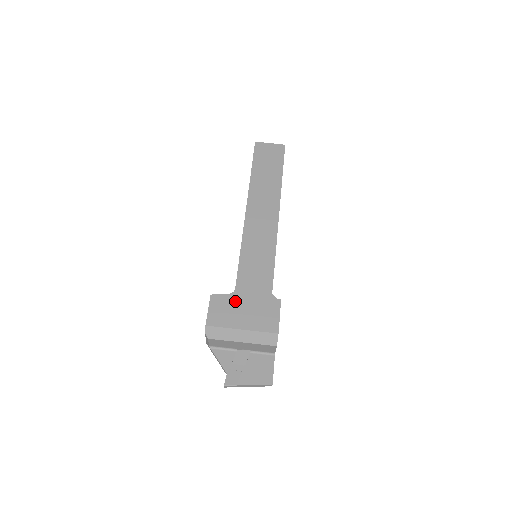
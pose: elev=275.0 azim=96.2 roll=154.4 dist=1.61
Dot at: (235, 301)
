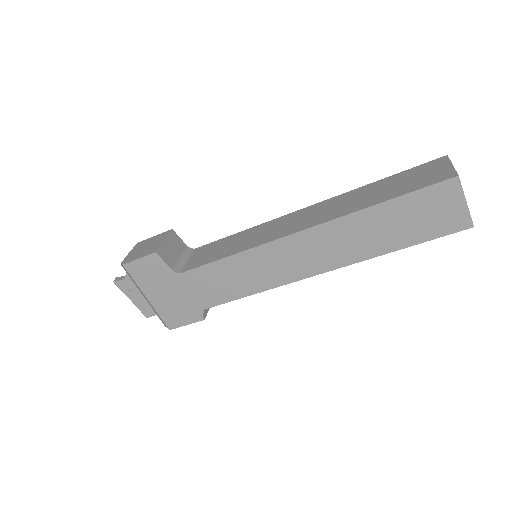
Dot at: (169, 279)
